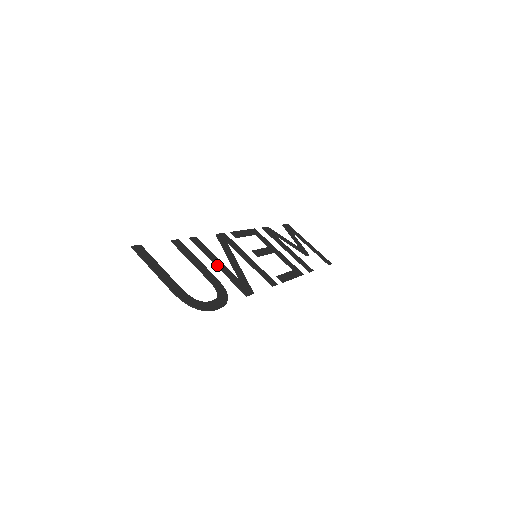
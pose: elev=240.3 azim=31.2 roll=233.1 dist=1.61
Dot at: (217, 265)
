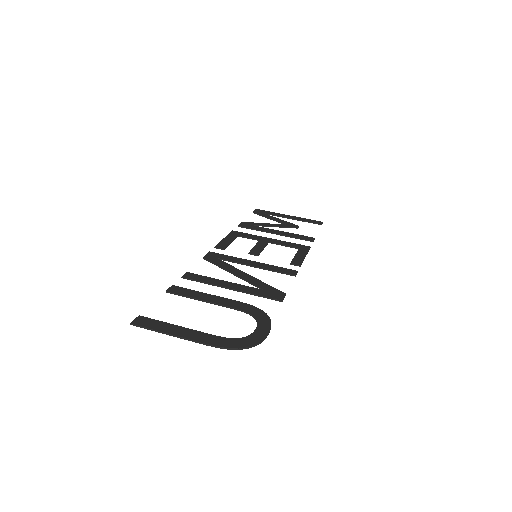
Dot at: (230, 288)
